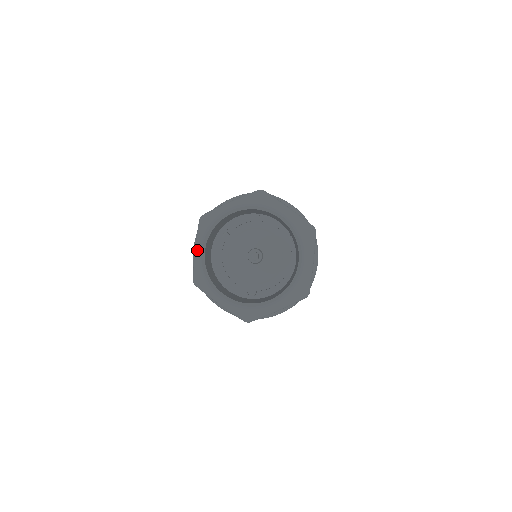
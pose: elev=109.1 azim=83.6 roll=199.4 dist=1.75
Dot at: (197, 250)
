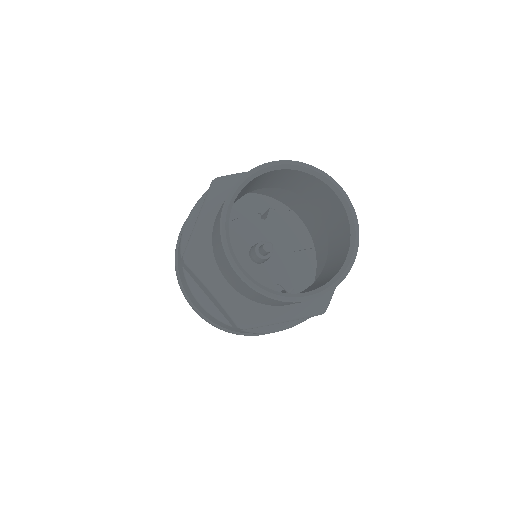
Dot at: (216, 291)
